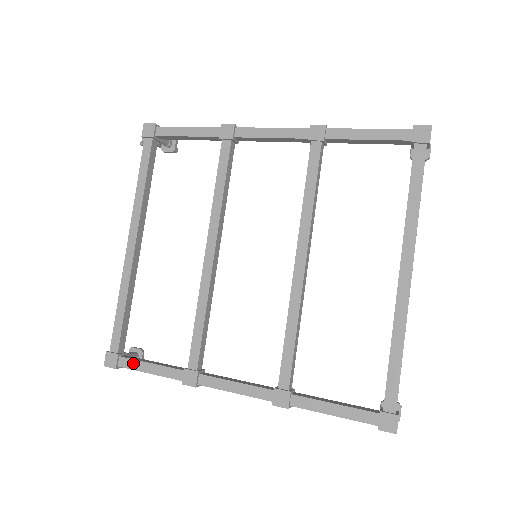
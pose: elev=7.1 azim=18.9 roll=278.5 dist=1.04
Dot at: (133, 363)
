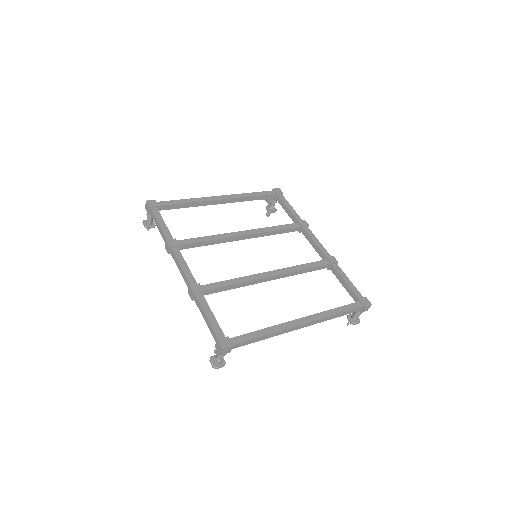
Dot at: (158, 214)
